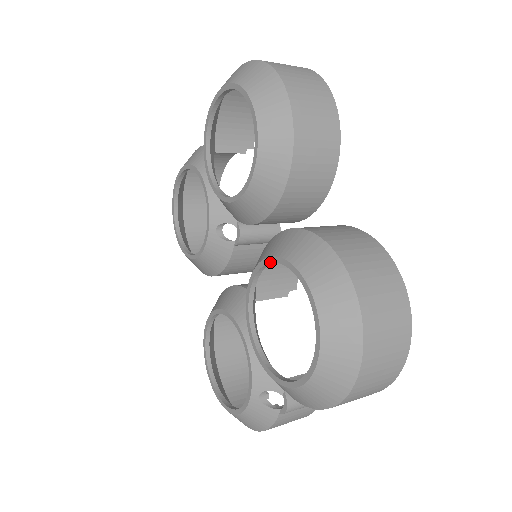
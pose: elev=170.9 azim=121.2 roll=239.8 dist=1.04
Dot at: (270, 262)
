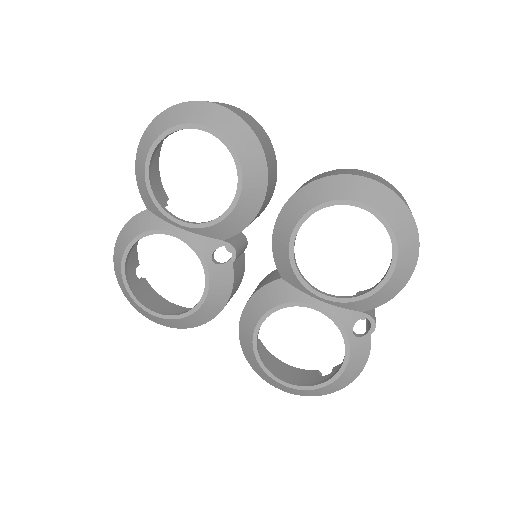
Dot at: (305, 220)
